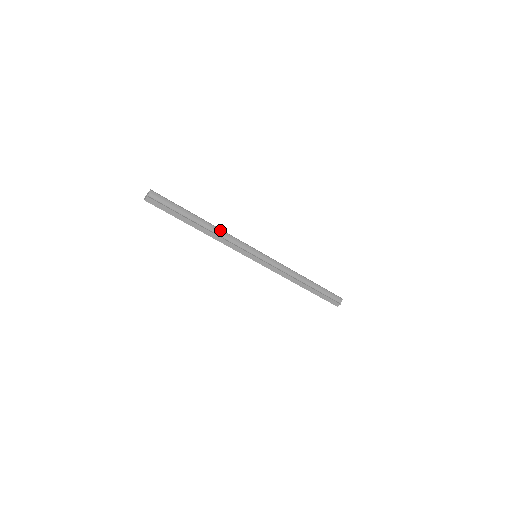
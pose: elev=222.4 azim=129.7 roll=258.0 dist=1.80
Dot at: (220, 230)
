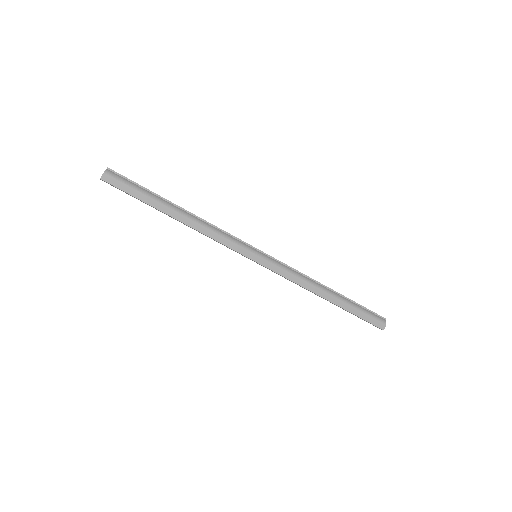
Dot at: (203, 220)
